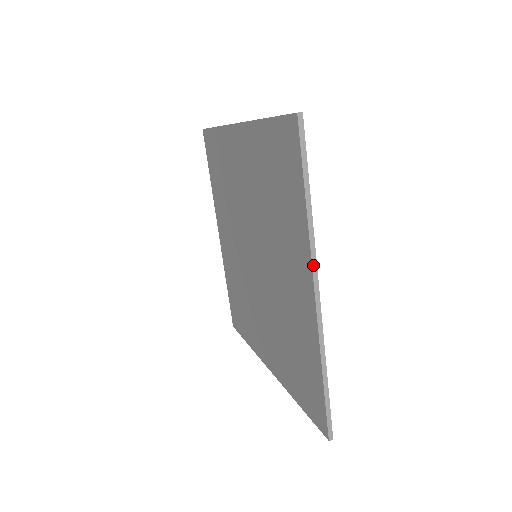
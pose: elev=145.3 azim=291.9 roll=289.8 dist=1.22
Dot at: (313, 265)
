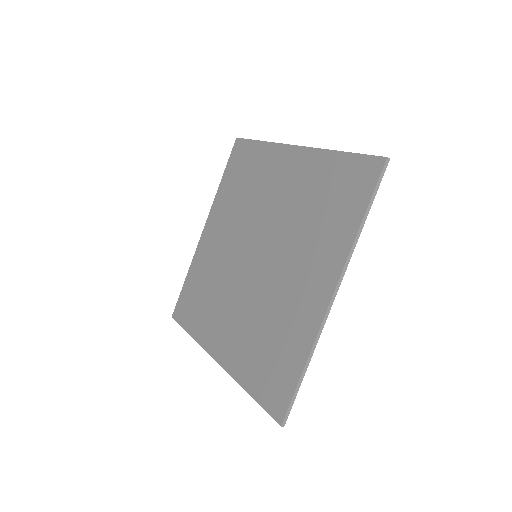
Dot at: (343, 272)
